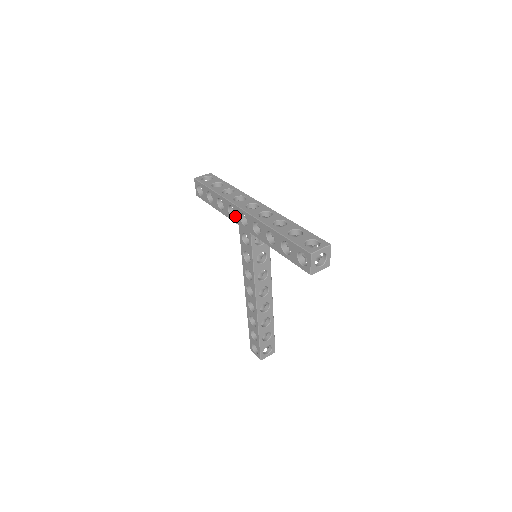
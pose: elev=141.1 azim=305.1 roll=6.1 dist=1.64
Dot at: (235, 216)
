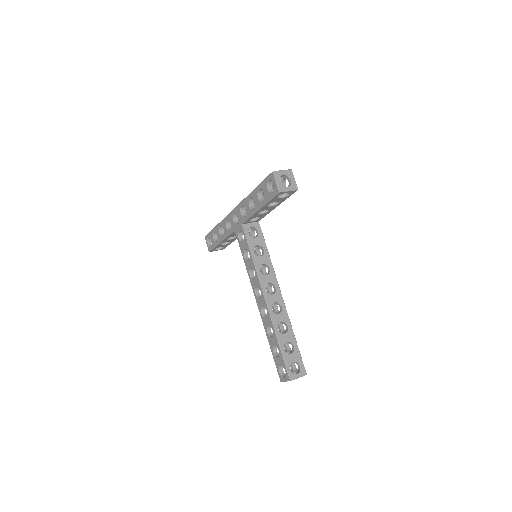
Dot at: (231, 225)
